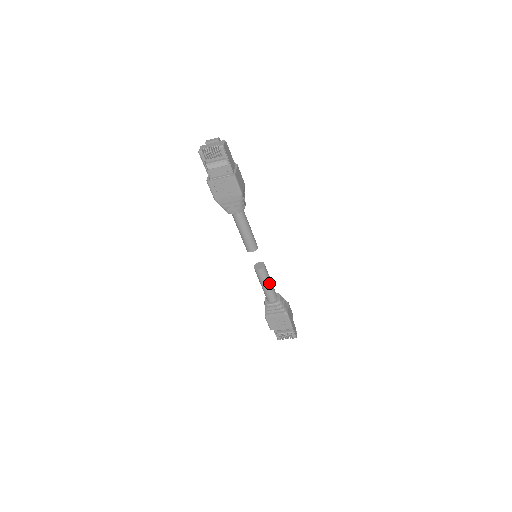
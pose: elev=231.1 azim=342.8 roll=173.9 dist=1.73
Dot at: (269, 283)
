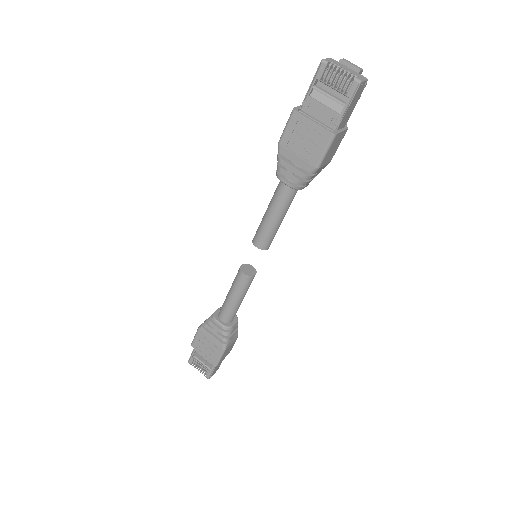
Dot at: (240, 298)
